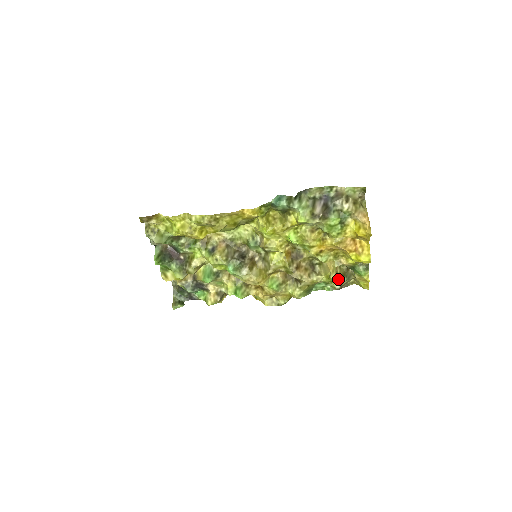
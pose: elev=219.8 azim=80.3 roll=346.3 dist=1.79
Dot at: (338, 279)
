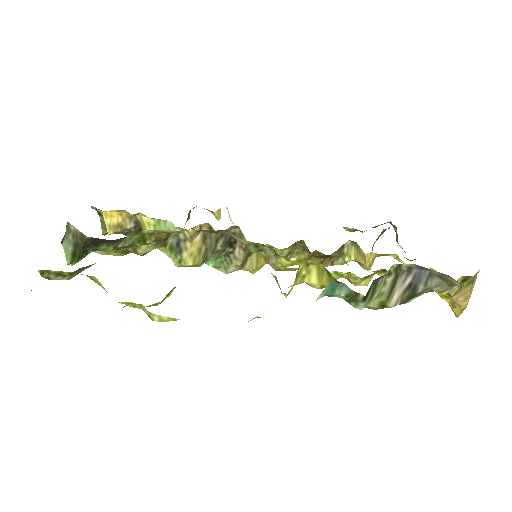
Dot at: occluded
